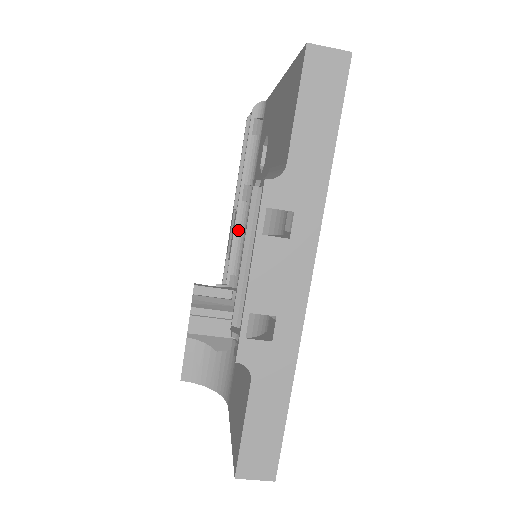
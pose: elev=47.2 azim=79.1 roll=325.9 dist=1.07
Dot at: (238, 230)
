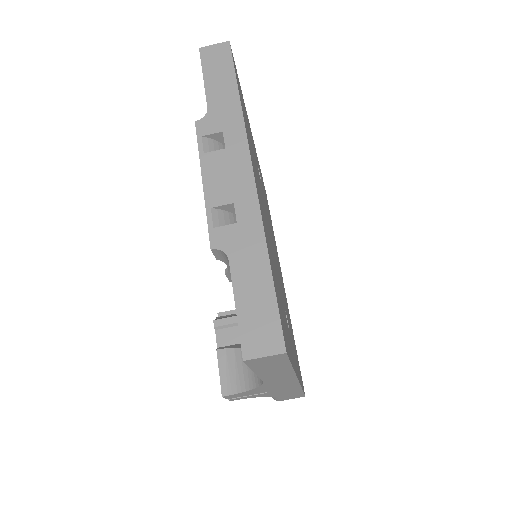
Dot at: occluded
